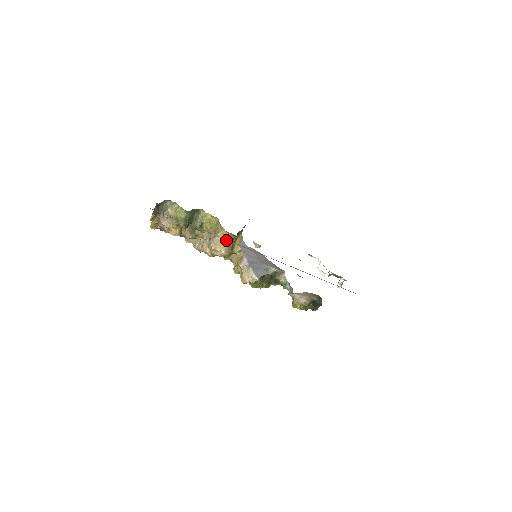
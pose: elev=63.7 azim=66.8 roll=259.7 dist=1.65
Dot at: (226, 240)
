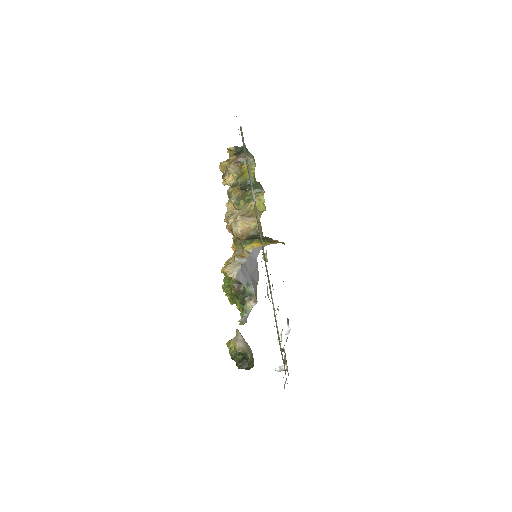
Dot at: (252, 226)
